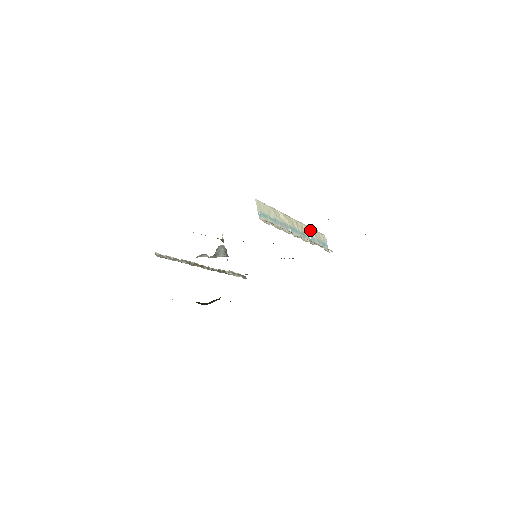
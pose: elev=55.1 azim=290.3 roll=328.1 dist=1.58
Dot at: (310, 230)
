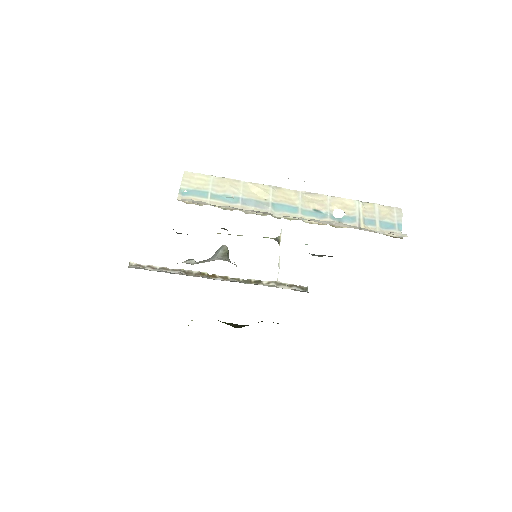
Dot at: (346, 204)
